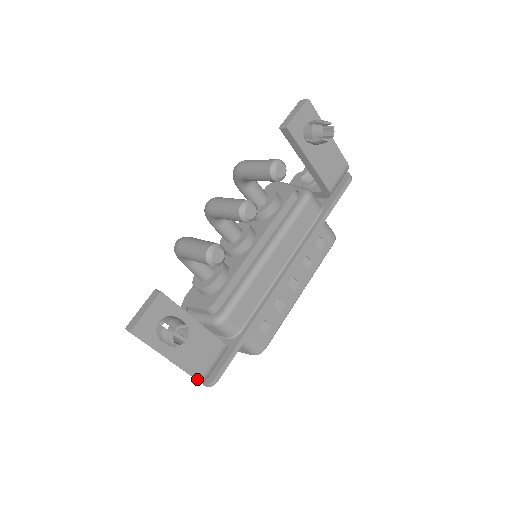
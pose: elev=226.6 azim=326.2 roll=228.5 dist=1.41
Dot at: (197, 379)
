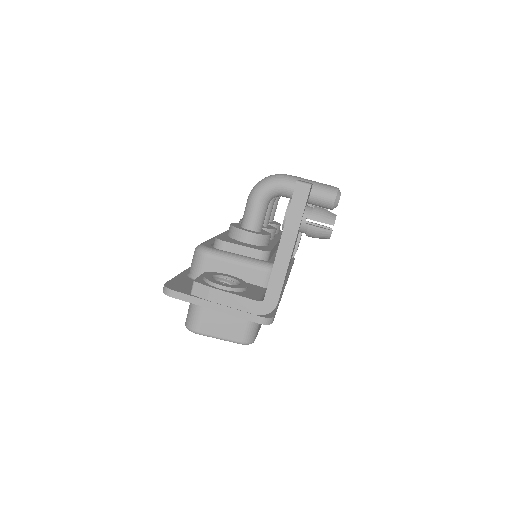
Dot at: occluded
